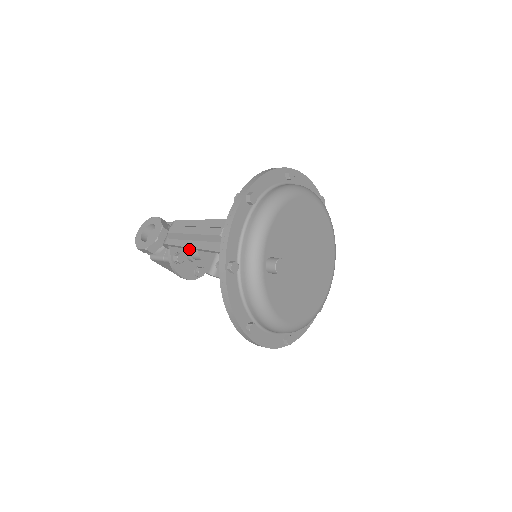
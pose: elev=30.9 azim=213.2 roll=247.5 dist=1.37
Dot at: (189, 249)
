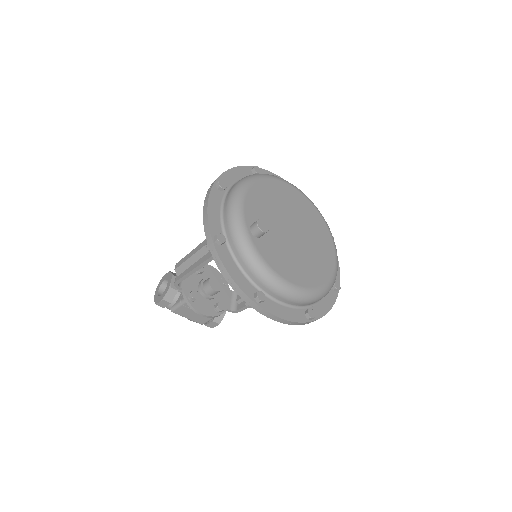
Dot at: (202, 287)
